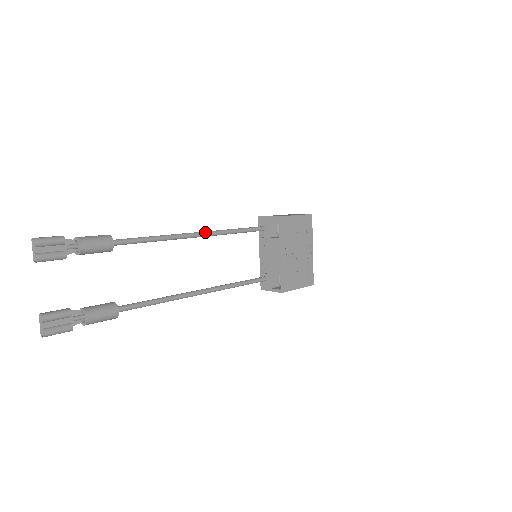
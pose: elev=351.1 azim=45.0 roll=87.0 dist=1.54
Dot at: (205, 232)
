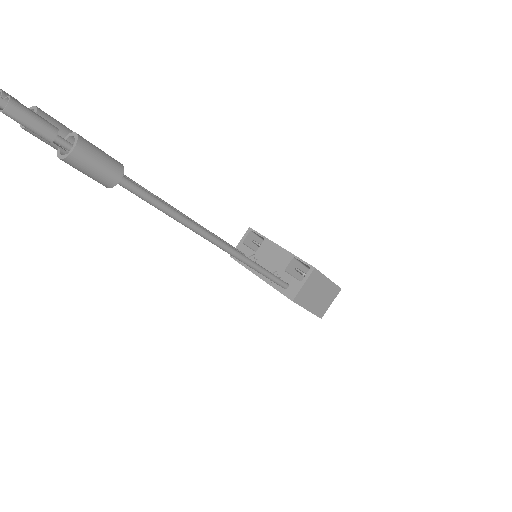
Dot at: (182, 214)
